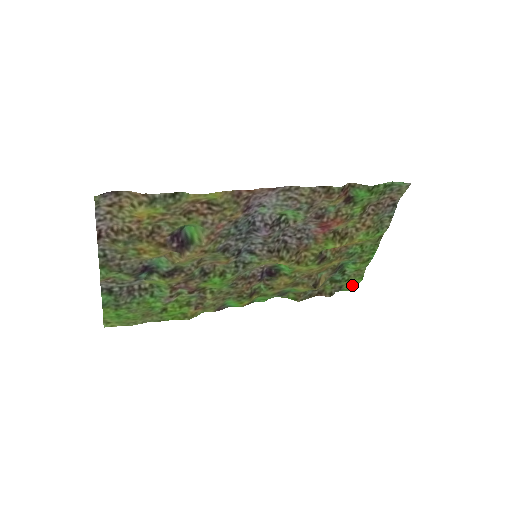
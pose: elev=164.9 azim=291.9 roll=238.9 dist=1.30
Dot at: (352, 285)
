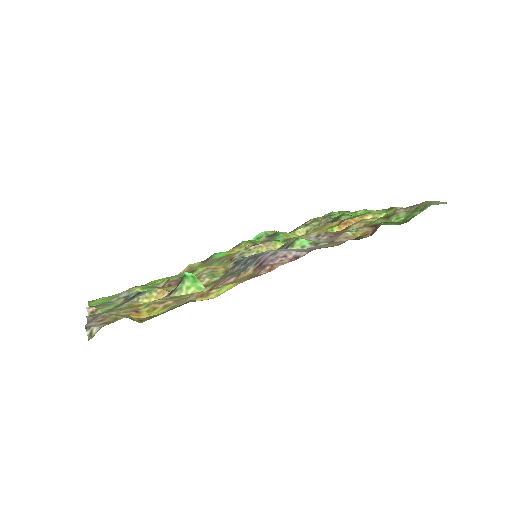
Dot at: occluded
